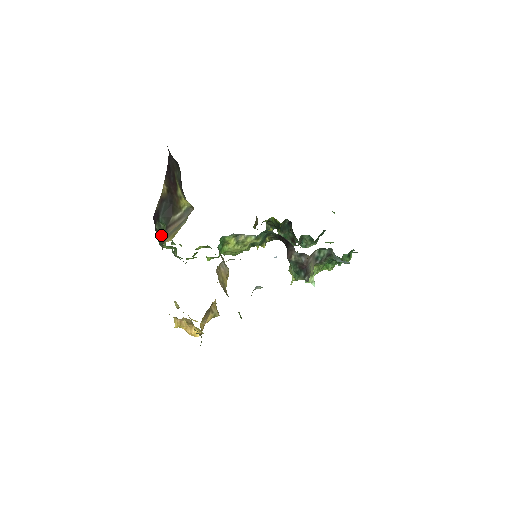
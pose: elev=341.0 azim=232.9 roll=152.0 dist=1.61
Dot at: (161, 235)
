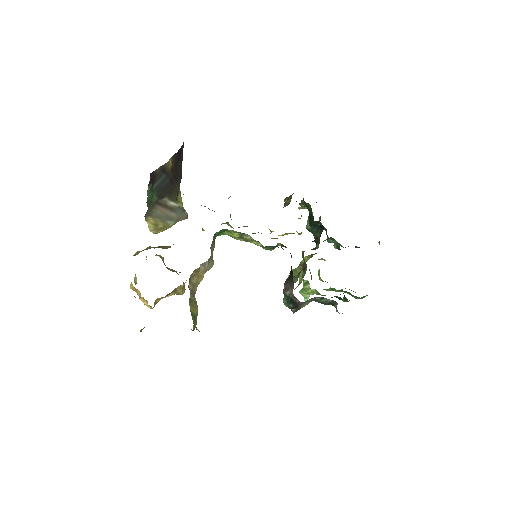
Dot at: (151, 198)
